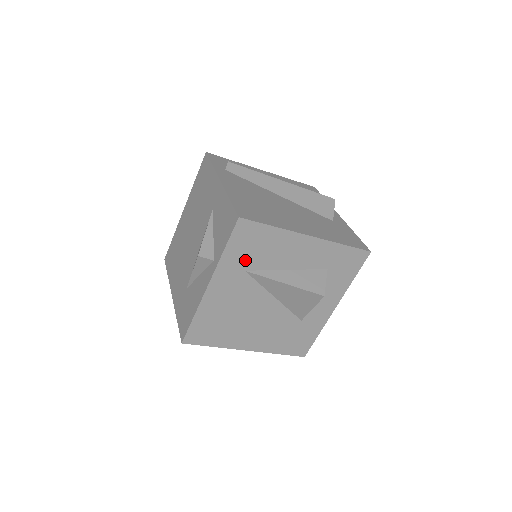
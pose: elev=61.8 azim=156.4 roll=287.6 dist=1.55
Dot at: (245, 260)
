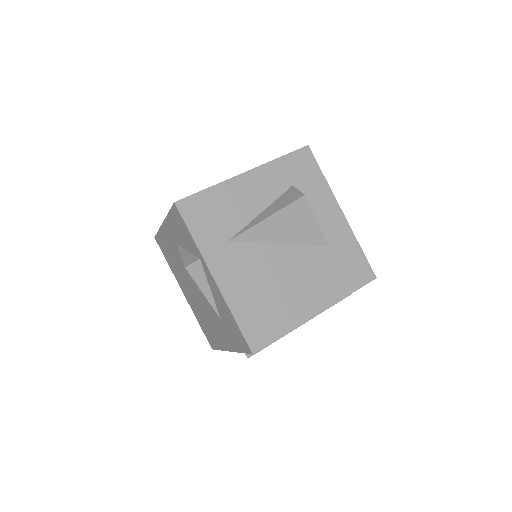
Dot at: (218, 232)
